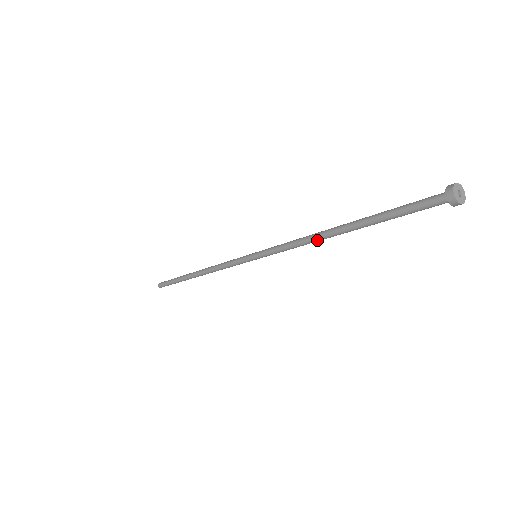
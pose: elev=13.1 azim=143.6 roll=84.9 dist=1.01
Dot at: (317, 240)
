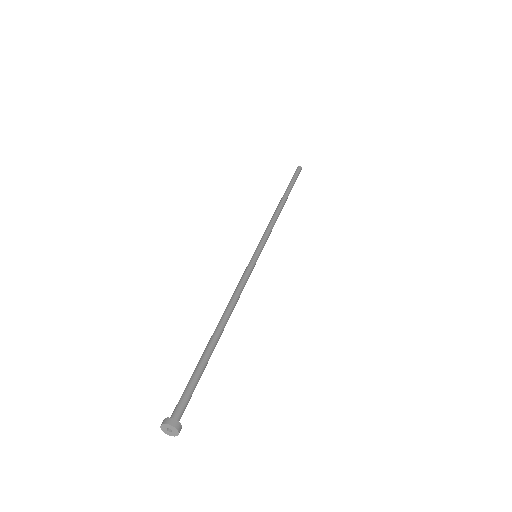
Dot at: occluded
